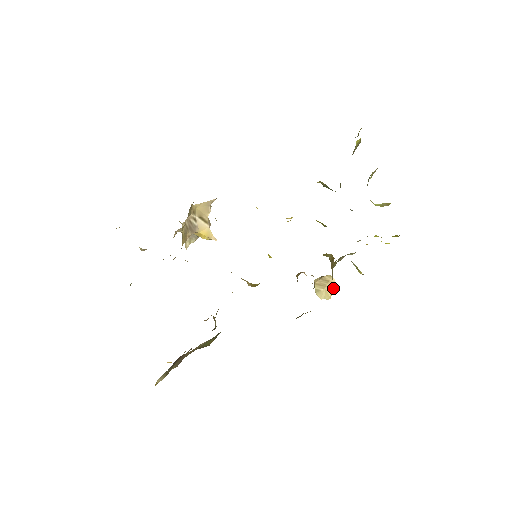
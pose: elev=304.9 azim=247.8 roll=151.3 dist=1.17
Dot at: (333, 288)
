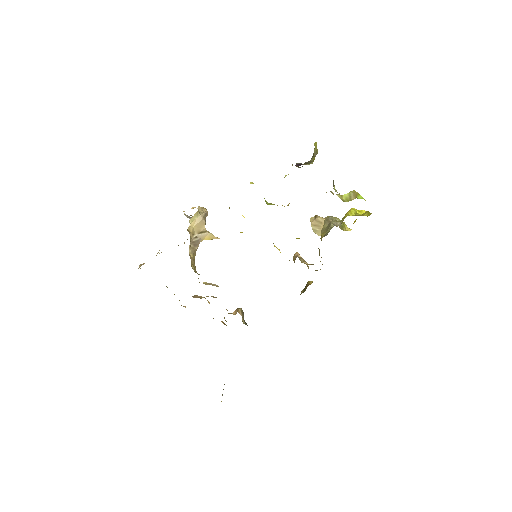
Dot at: occluded
